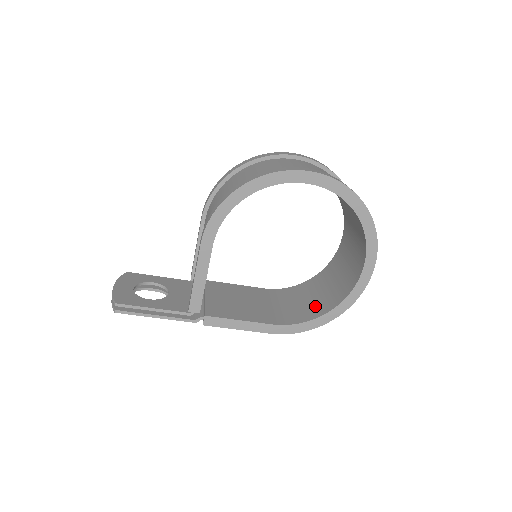
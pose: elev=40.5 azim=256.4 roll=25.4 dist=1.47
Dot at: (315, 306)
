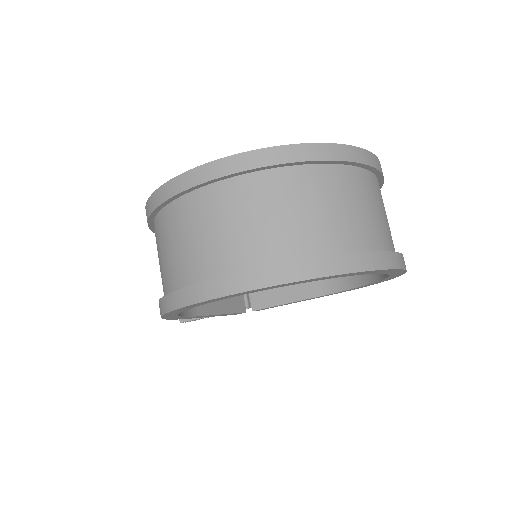
Dot at: occluded
